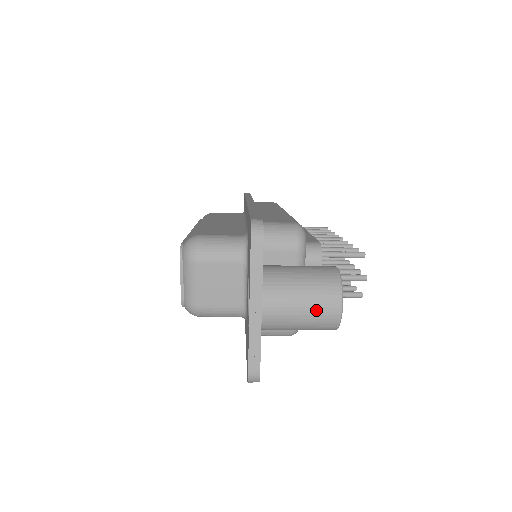
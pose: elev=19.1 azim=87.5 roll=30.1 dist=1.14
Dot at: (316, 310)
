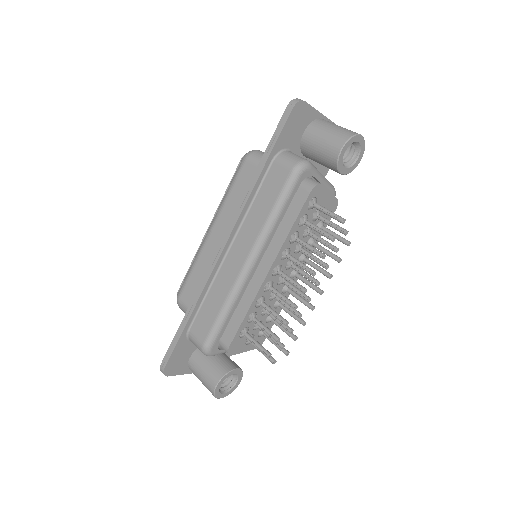
Dot at: occluded
